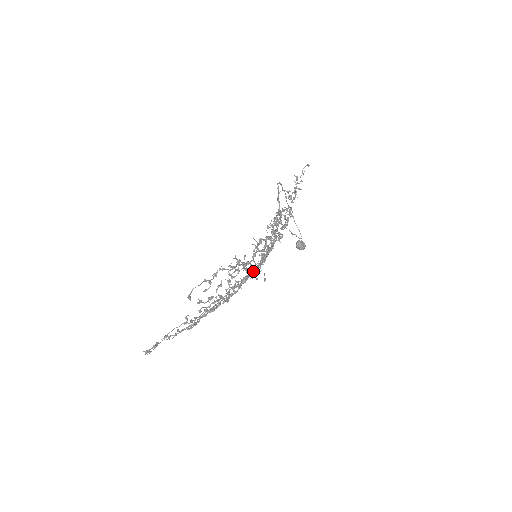
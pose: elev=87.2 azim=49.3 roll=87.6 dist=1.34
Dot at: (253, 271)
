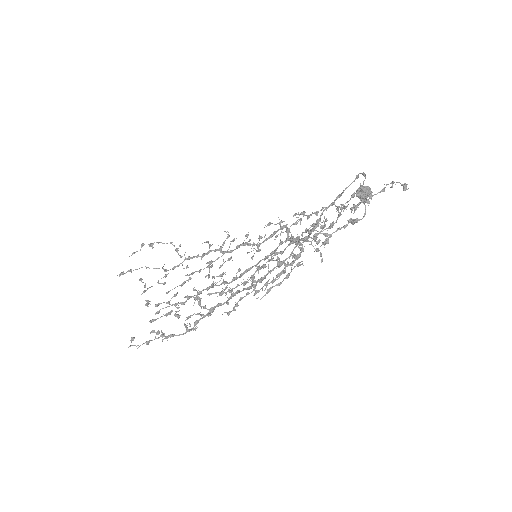
Dot at: (241, 276)
